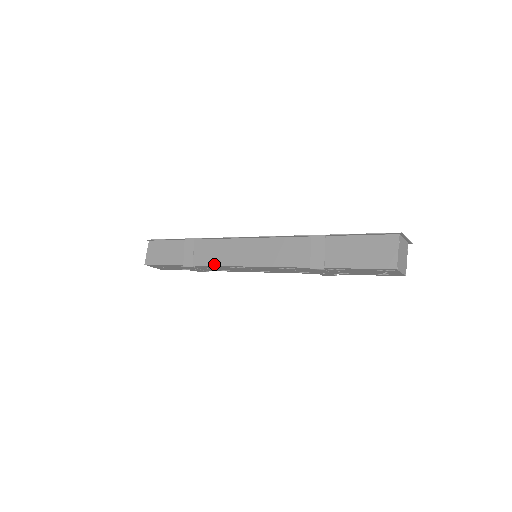
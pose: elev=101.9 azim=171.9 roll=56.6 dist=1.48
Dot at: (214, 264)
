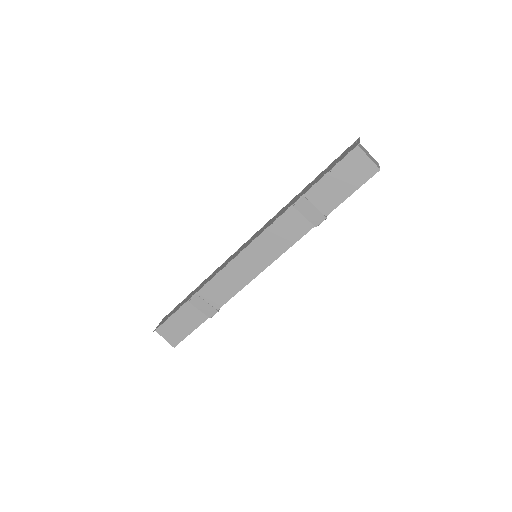
Dot at: (234, 294)
